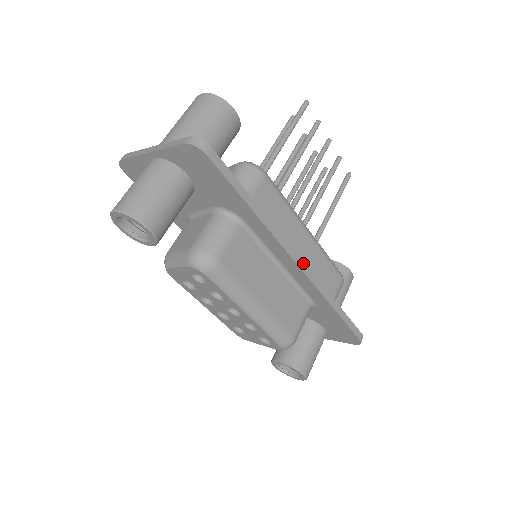
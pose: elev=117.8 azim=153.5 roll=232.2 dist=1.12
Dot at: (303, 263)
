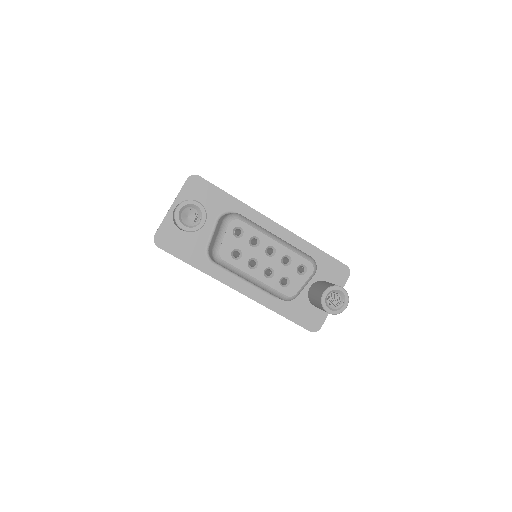
Dot at: (278, 224)
